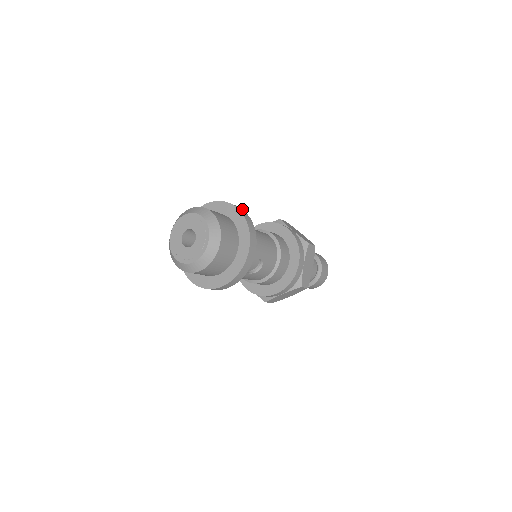
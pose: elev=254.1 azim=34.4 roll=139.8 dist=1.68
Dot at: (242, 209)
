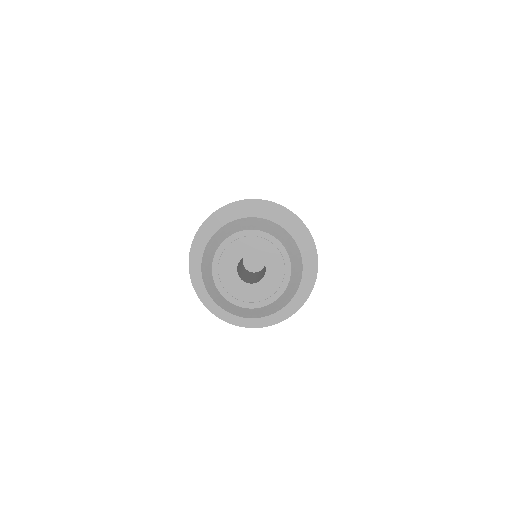
Dot at: occluded
